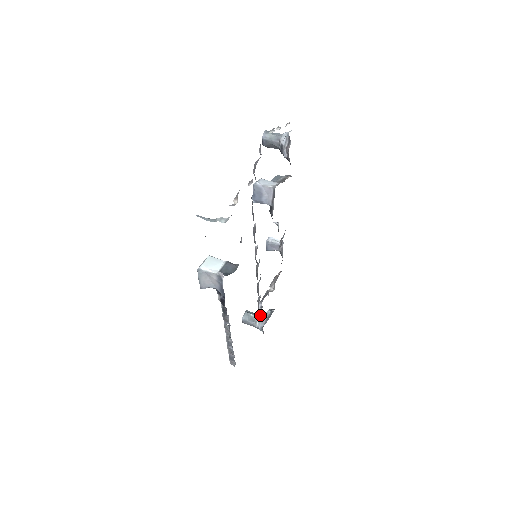
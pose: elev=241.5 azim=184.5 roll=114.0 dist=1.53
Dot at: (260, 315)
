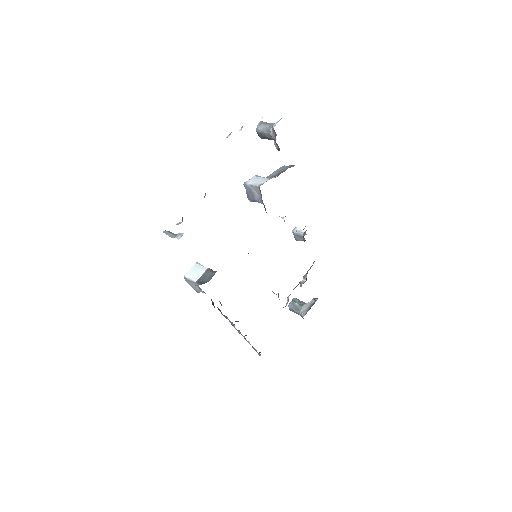
Dot at: (304, 304)
